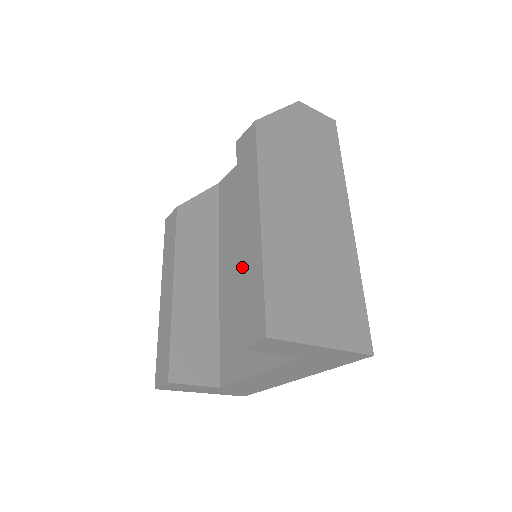
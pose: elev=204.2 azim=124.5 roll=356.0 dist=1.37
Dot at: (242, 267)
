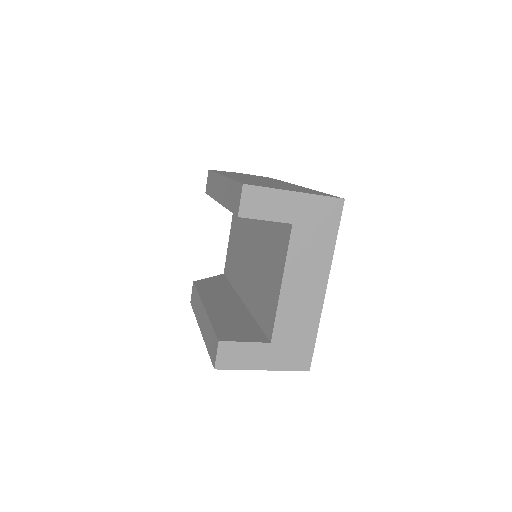
Dot at: (225, 203)
